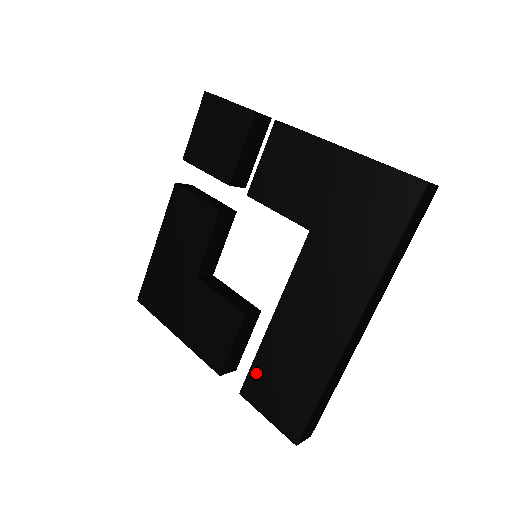
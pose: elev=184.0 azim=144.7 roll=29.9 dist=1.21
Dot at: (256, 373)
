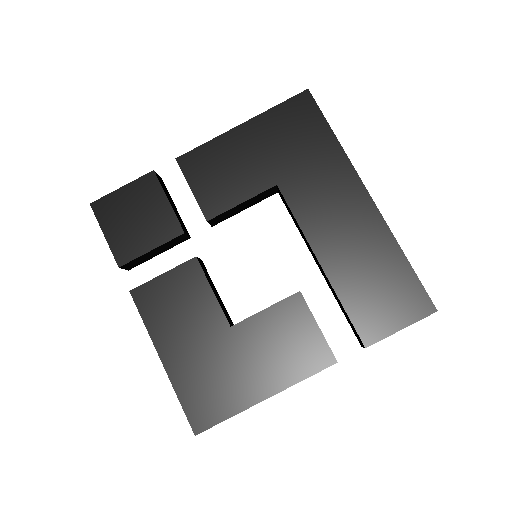
Dot at: (357, 314)
